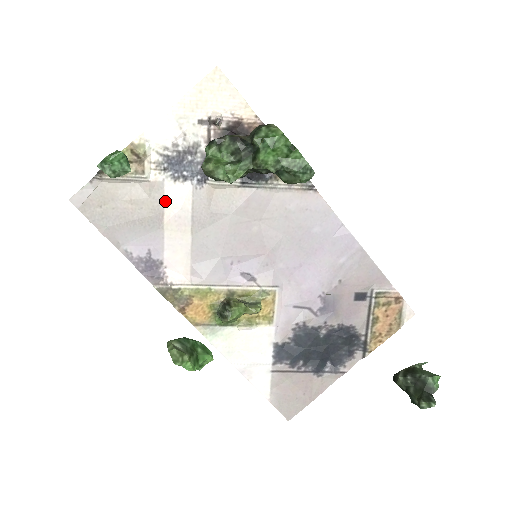
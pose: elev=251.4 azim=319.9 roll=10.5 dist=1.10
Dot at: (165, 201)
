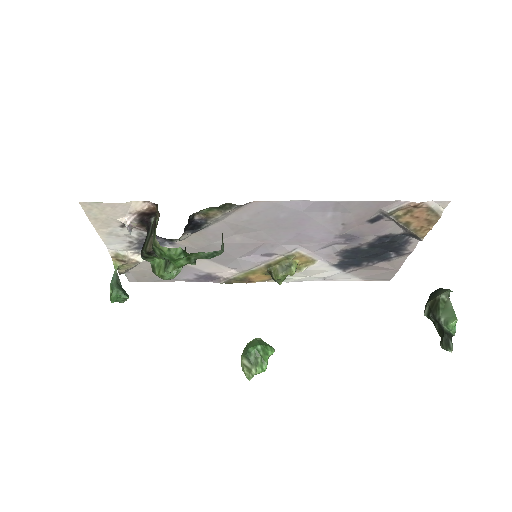
Dot at: occluded
